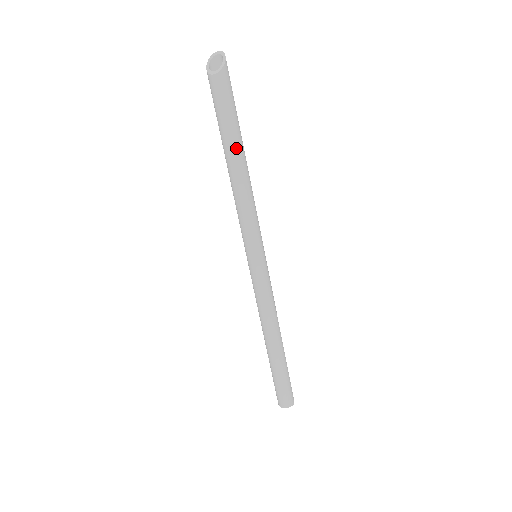
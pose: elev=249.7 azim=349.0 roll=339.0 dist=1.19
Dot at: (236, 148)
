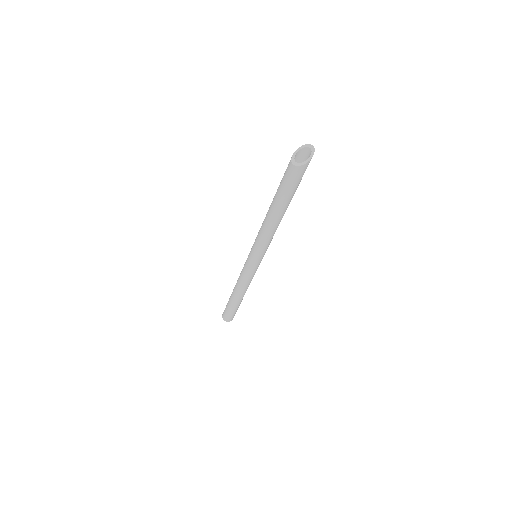
Dot at: (278, 208)
